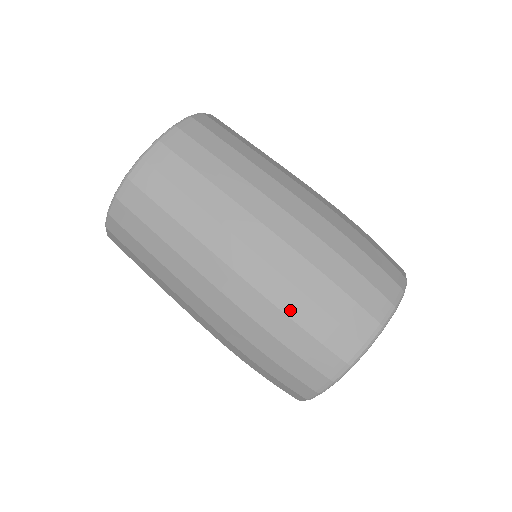
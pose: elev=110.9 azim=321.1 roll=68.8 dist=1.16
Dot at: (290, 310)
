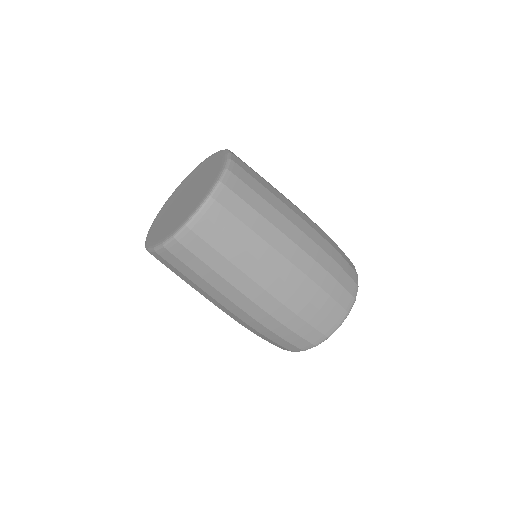
Dot at: (328, 268)
